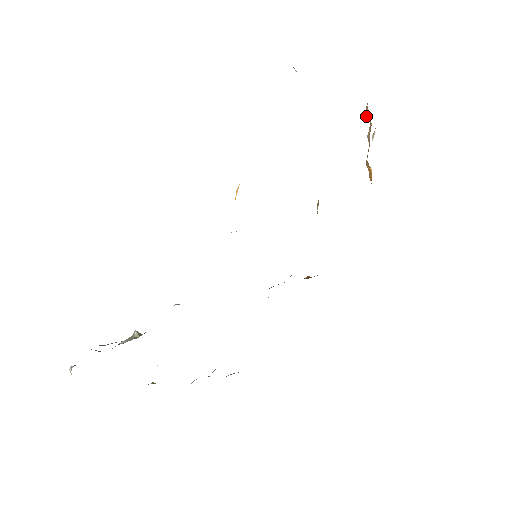
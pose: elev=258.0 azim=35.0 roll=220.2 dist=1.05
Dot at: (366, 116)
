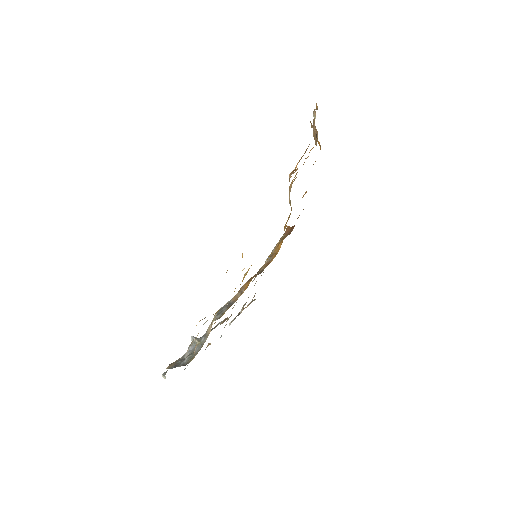
Dot at: occluded
